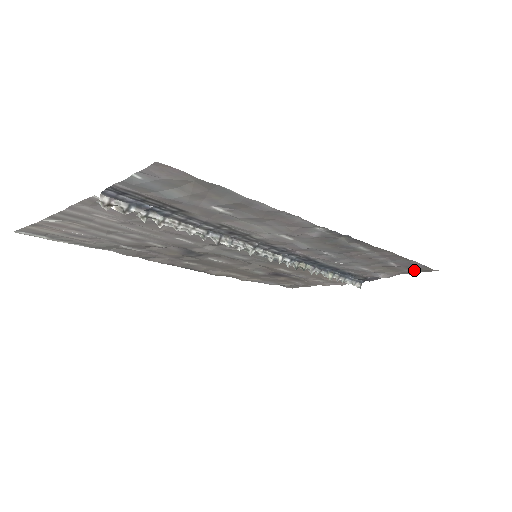
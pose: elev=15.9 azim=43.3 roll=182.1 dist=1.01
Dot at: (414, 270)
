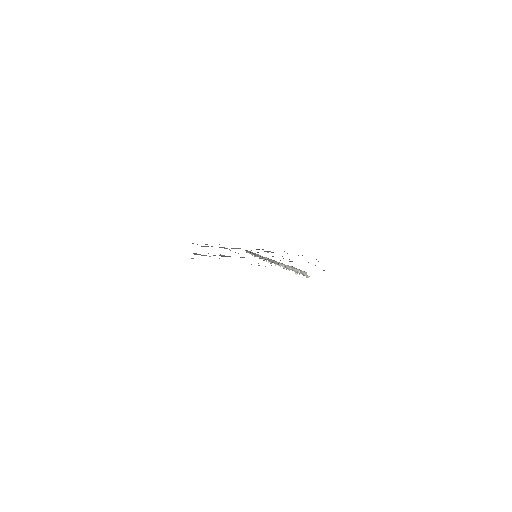
Dot at: occluded
